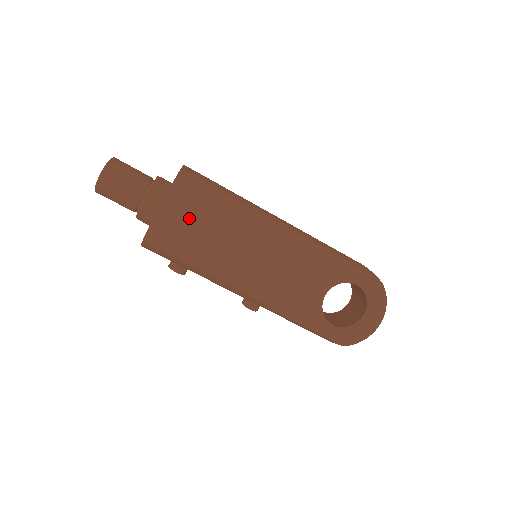
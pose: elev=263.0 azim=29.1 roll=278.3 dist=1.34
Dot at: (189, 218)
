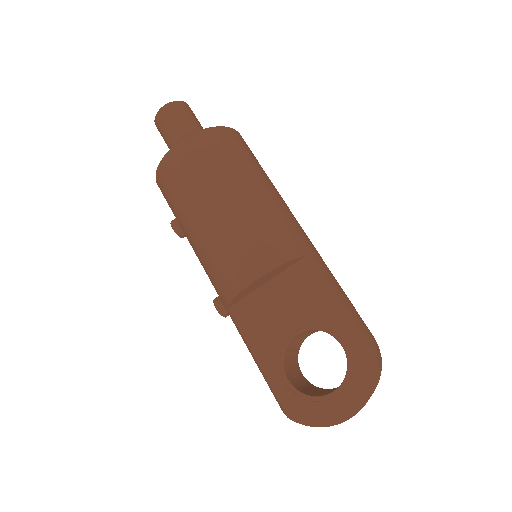
Dot at: (197, 163)
